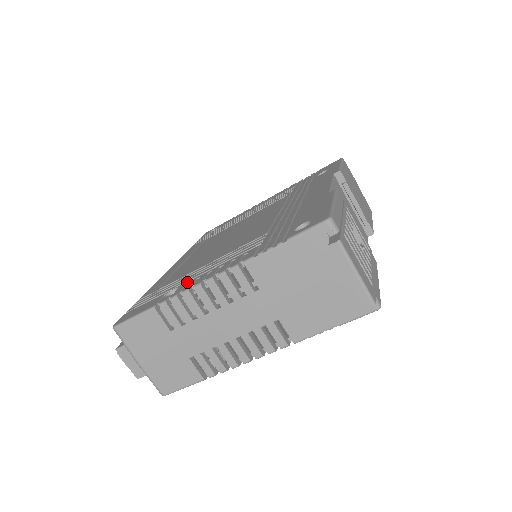
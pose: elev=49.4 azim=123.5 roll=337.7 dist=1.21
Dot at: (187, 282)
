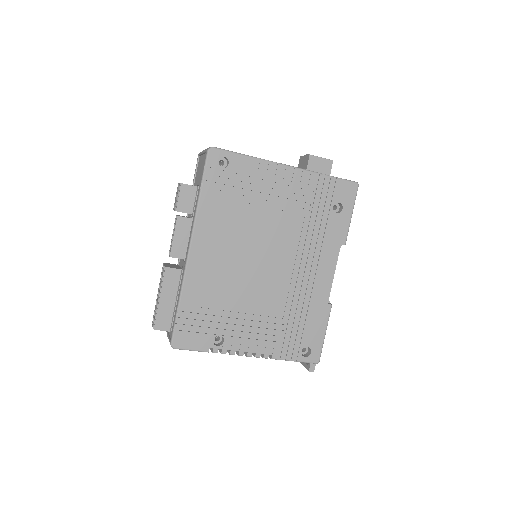
Dot at: (230, 338)
